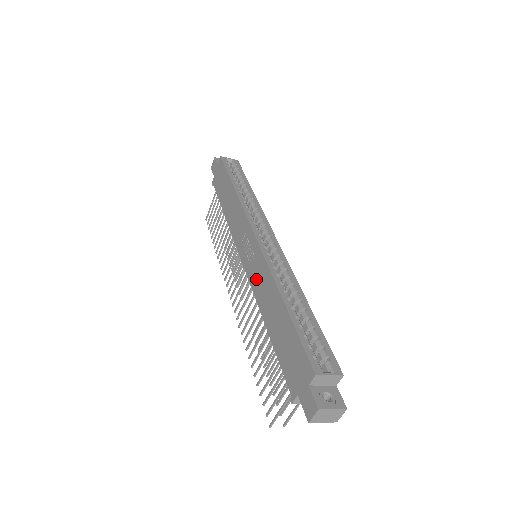
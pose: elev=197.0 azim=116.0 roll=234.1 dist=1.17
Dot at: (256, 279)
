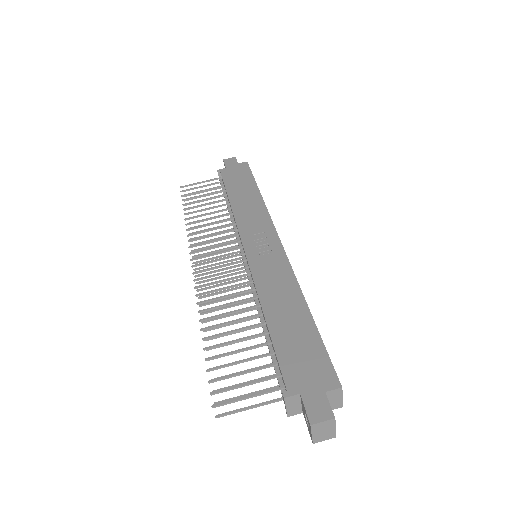
Dot at: (266, 273)
